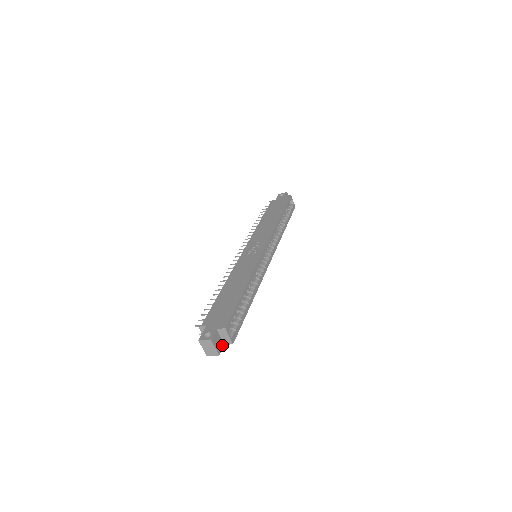
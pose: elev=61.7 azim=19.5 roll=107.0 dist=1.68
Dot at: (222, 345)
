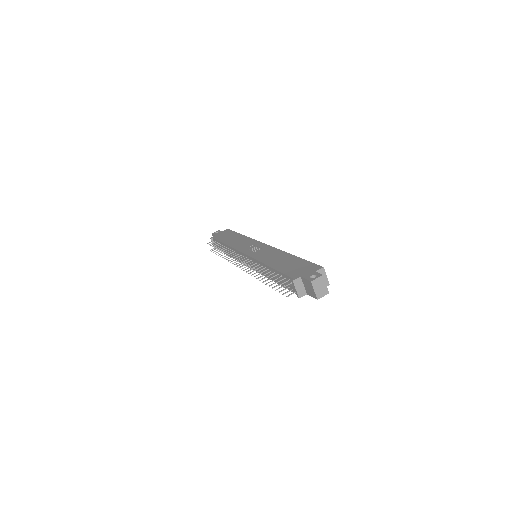
Dot at: occluded
